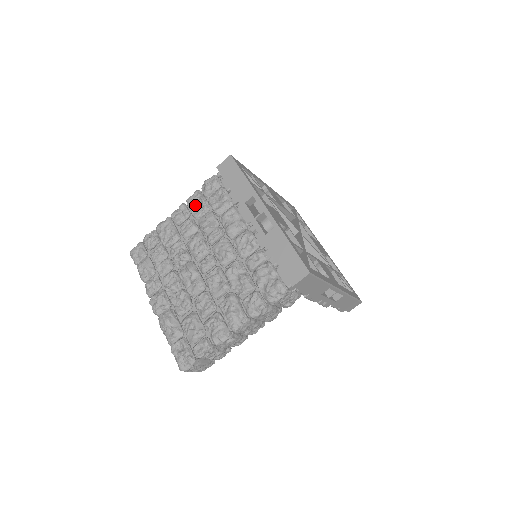
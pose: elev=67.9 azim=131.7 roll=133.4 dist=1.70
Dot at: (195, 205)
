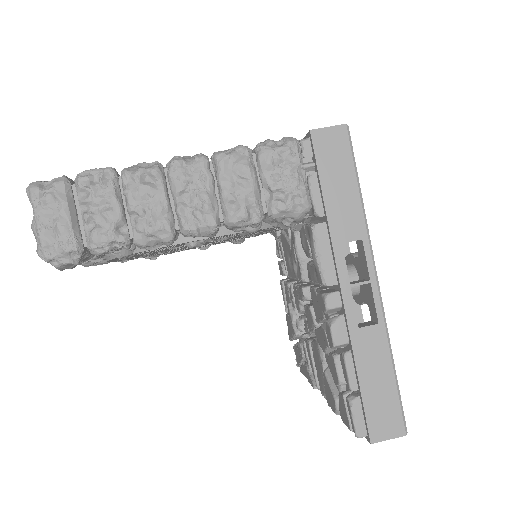
Dot at: occluded
